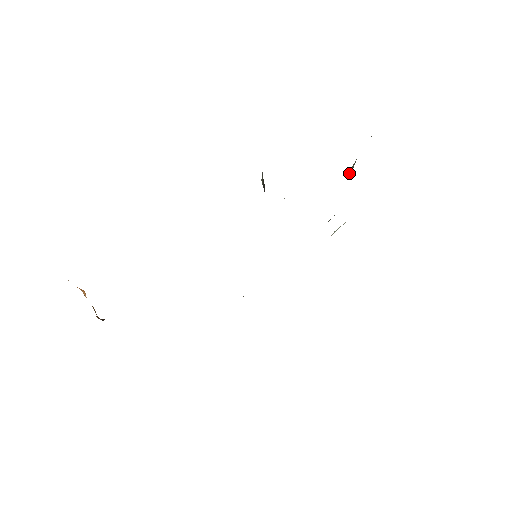
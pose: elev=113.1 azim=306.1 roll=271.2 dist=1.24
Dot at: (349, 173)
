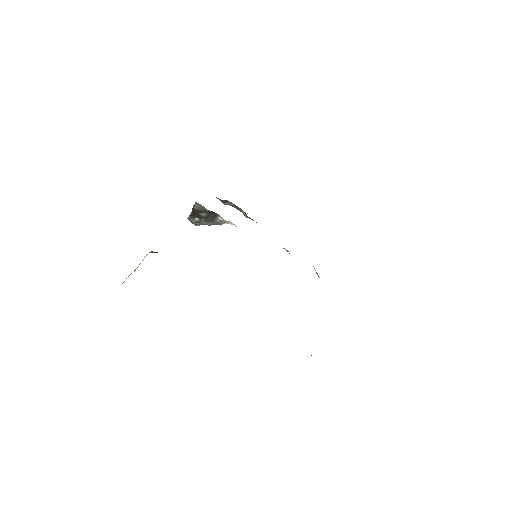
Dot at: (246, 215)
